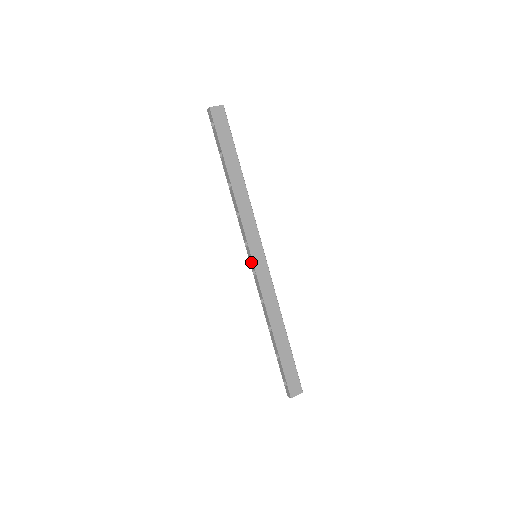
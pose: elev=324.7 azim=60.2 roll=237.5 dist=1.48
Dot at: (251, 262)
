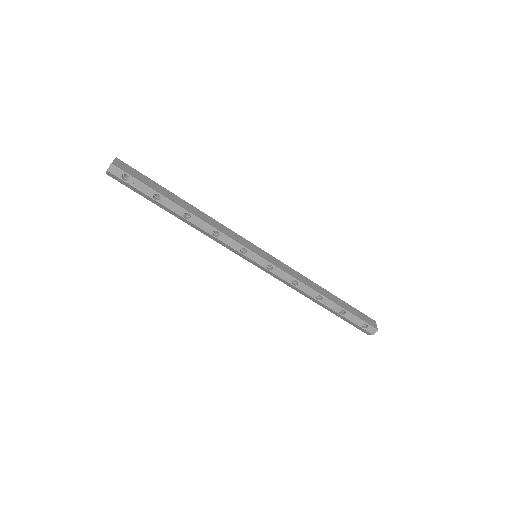
Dot at: (260, 261)
